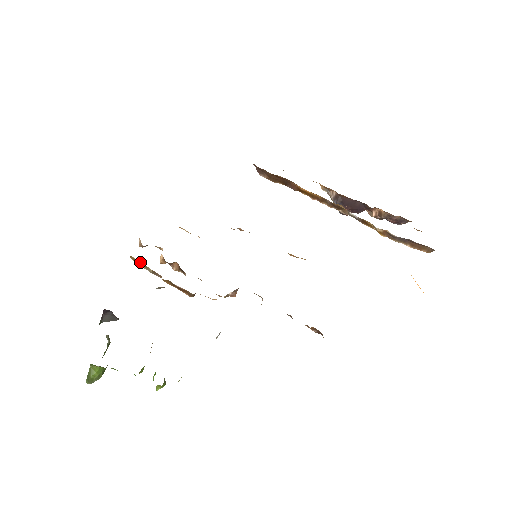
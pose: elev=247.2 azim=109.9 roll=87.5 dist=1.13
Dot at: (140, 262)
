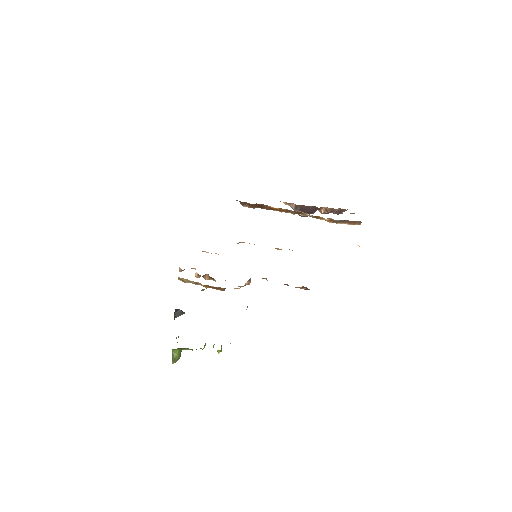
Dot at: (185, 279)
